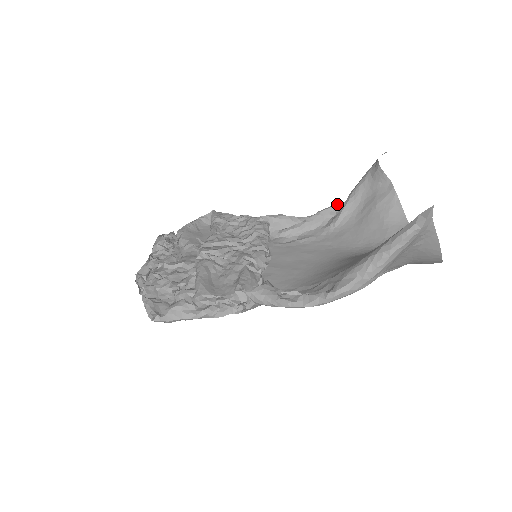
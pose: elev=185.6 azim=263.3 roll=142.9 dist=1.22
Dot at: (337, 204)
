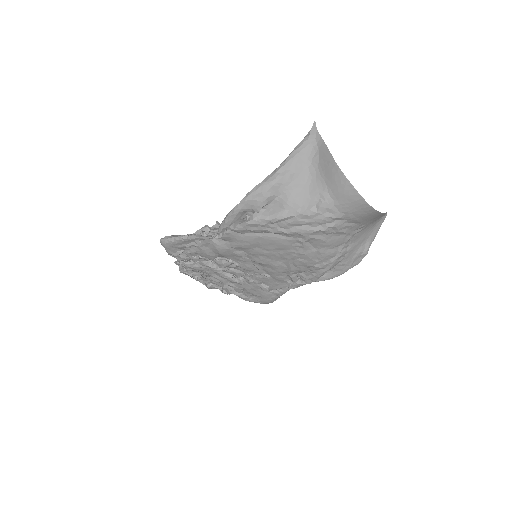
Dot at: occluded
